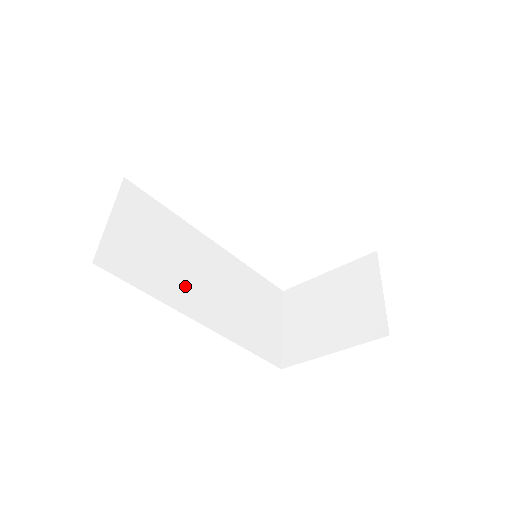
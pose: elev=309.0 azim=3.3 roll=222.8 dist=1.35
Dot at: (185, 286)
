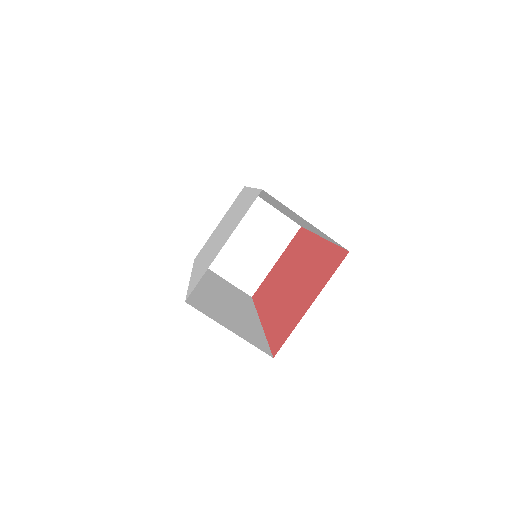
Dot at: (242, 315)
